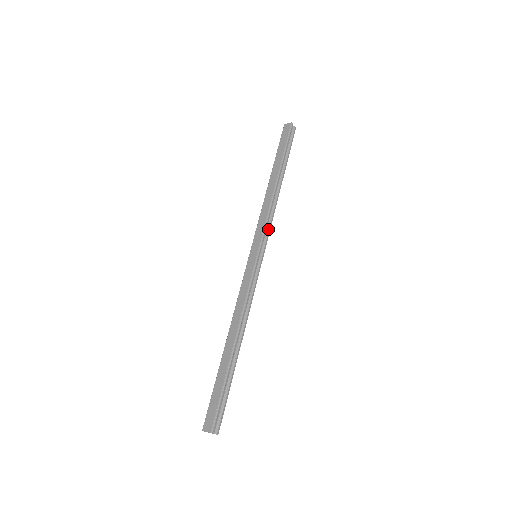
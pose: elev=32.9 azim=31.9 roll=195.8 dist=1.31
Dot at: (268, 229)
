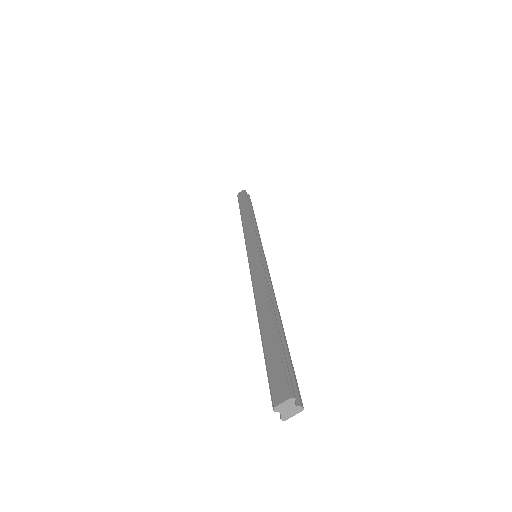
Dot at: (259, 239)
